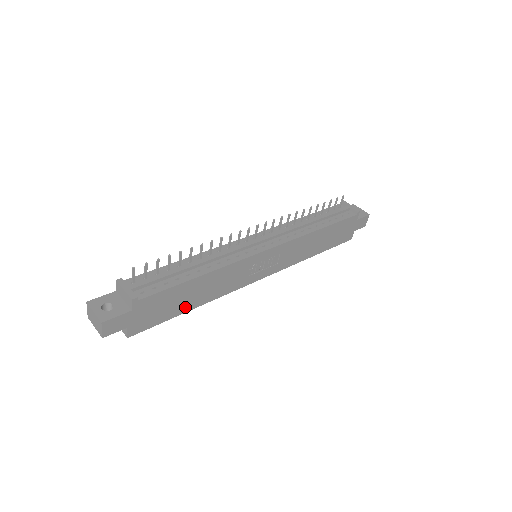
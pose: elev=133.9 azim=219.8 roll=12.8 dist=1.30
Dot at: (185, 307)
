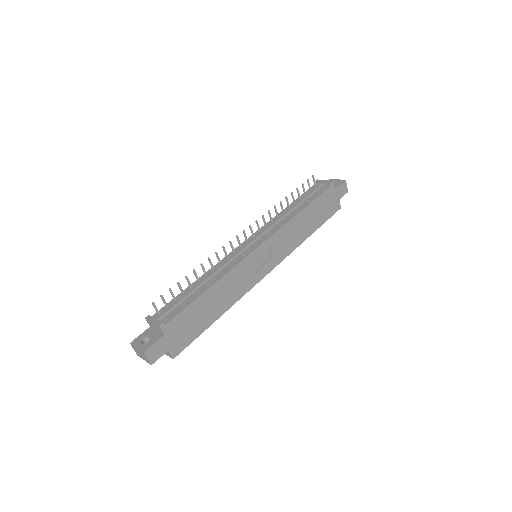
Dot at: (210, 318)
